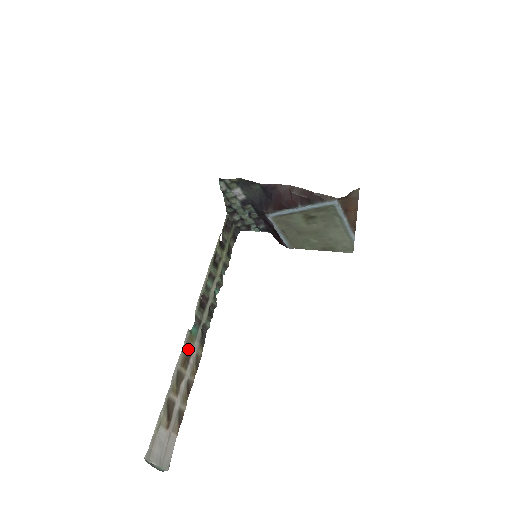
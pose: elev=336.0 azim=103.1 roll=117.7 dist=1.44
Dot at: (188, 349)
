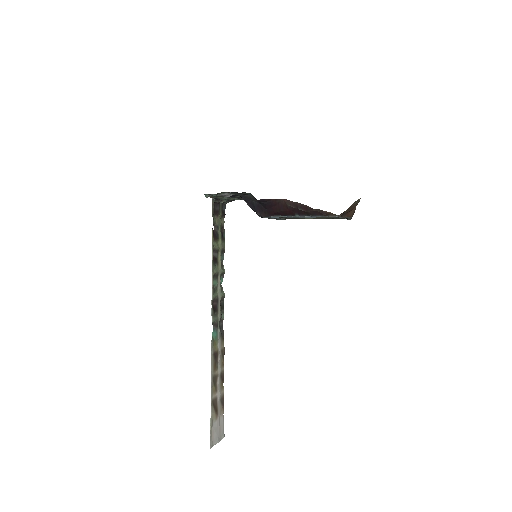
Dot at: (215, 354)
